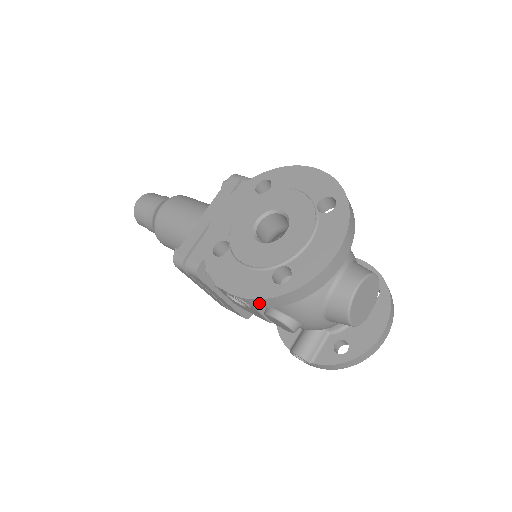
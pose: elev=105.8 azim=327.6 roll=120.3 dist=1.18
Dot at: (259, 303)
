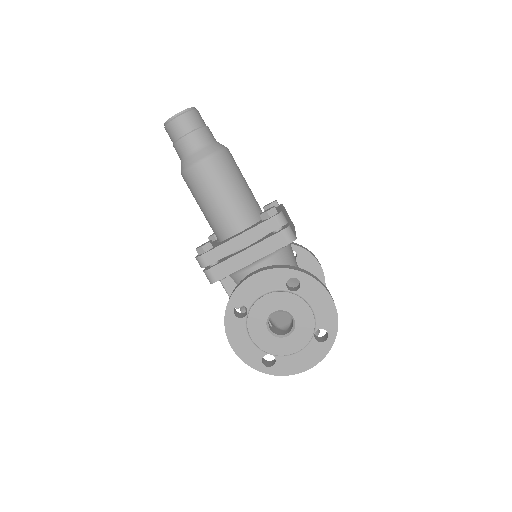
Dot at: (246, 361)
